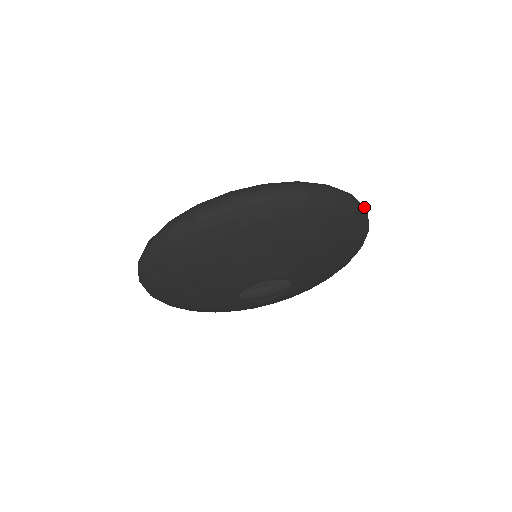
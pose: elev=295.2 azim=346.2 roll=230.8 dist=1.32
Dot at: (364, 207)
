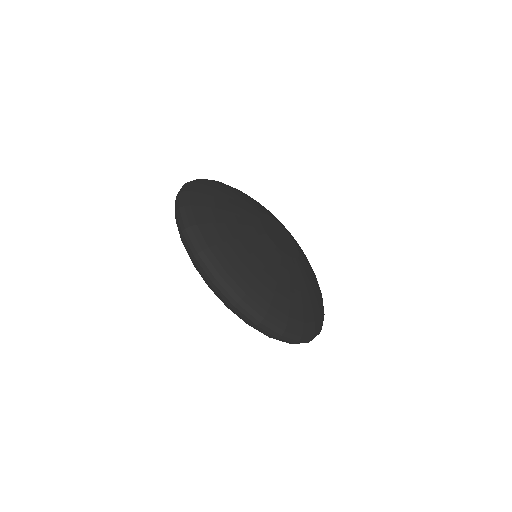
Dot at: (296, 341)
